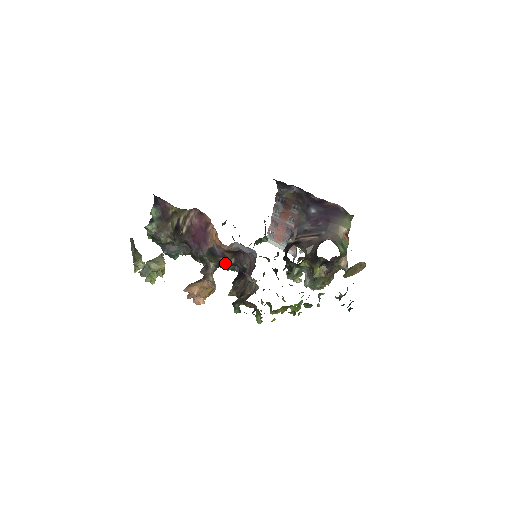
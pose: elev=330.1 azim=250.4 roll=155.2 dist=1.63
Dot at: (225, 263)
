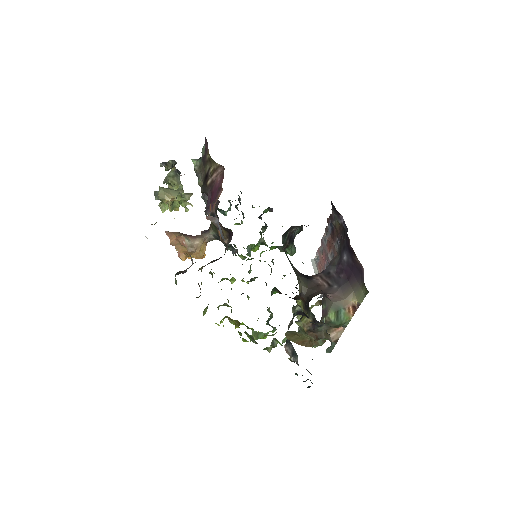
Dot at: (220, 238)
